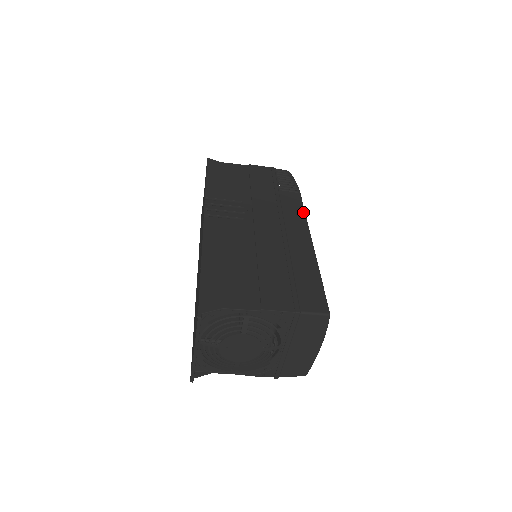
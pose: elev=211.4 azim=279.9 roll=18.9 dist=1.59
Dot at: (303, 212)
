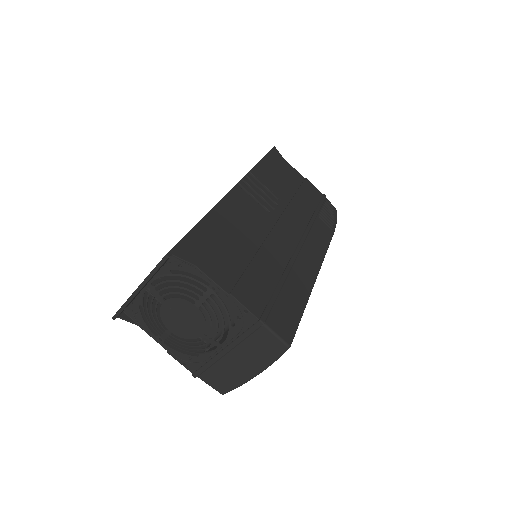
Dot at: (326, 248)
